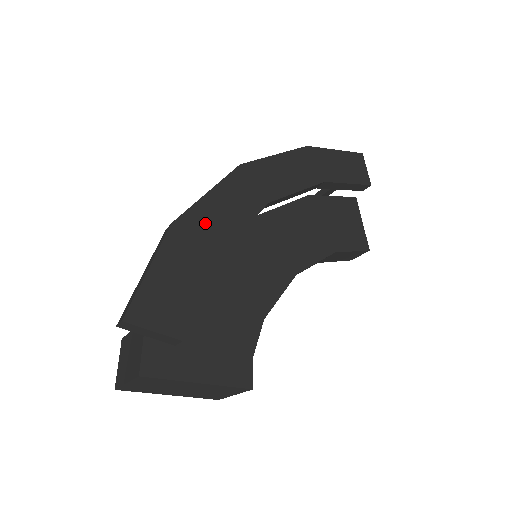
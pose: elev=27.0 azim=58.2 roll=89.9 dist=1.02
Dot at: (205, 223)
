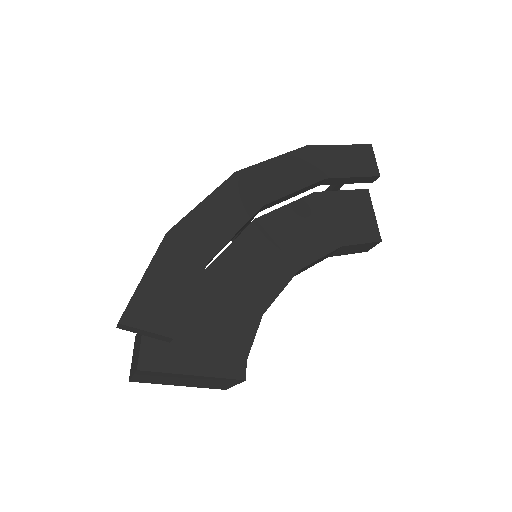
Dot at: (198, 231)
